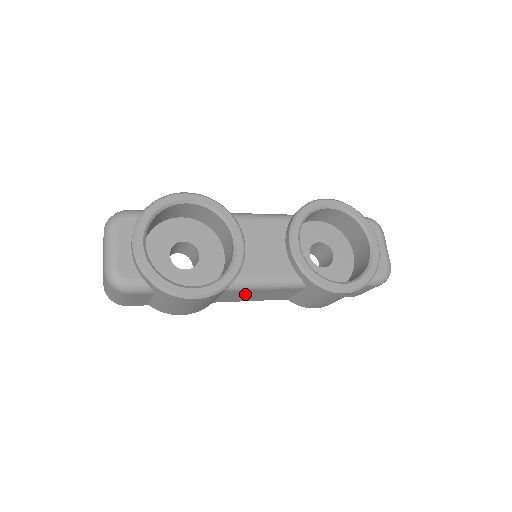
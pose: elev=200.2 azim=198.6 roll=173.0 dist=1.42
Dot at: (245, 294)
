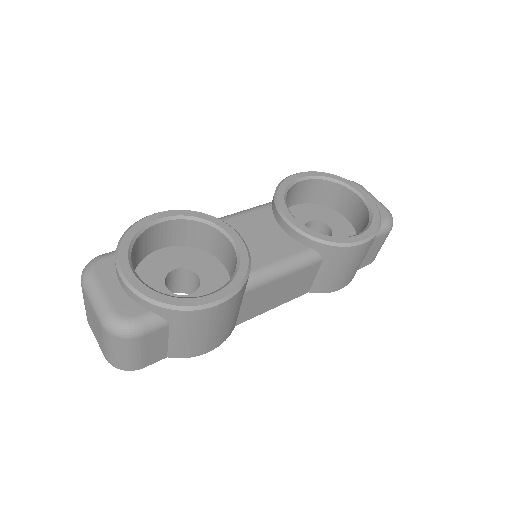
Dot at: (266, 294)
